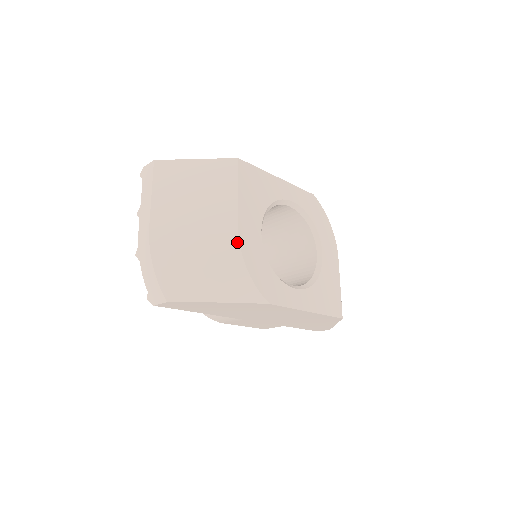
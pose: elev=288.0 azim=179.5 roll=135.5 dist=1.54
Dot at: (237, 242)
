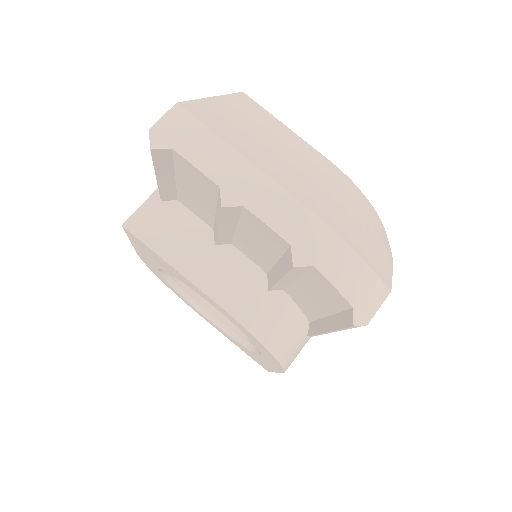
Dot at: (349, 179)
